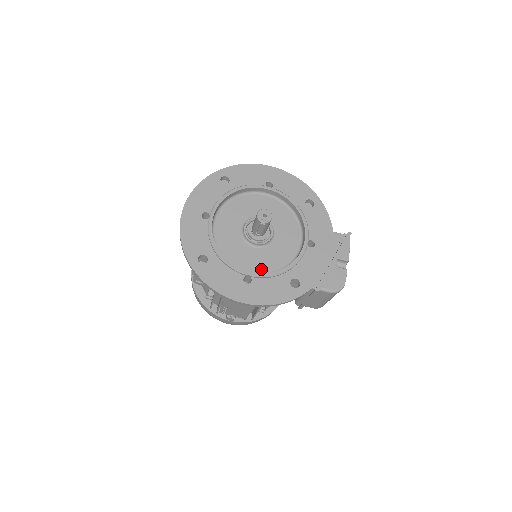
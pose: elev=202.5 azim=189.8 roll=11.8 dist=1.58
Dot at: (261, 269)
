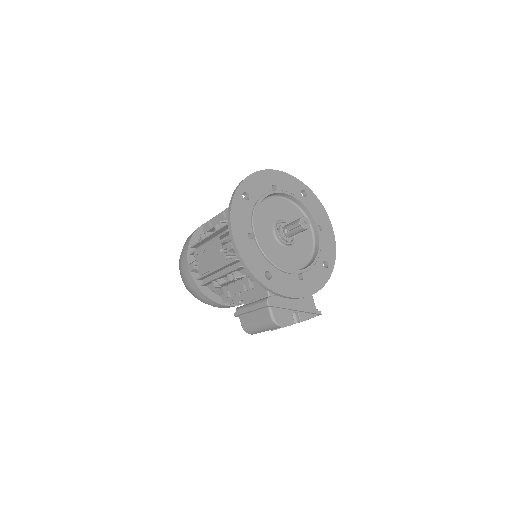
Dot at: (262, 246)
